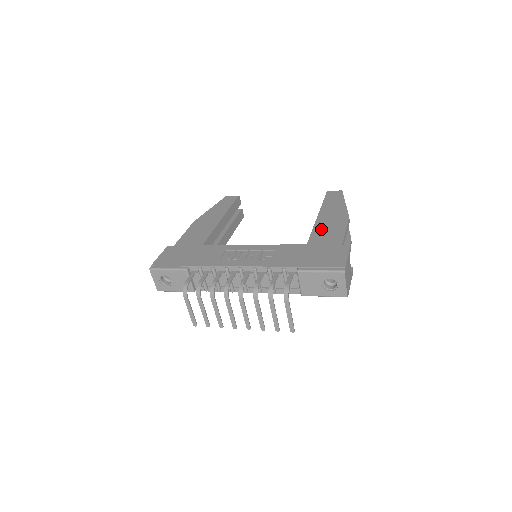
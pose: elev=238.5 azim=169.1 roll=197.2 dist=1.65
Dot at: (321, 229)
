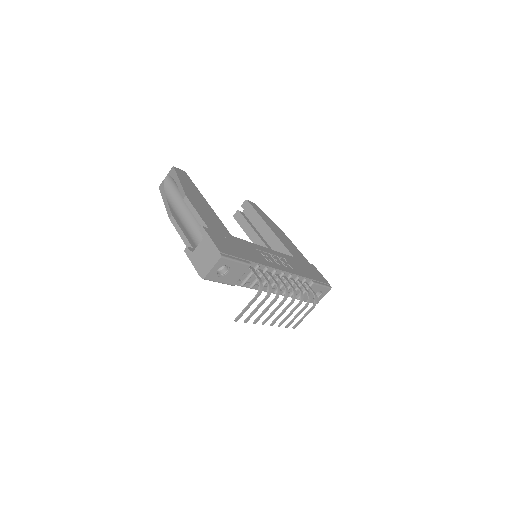
Dot at: (286, 244)
